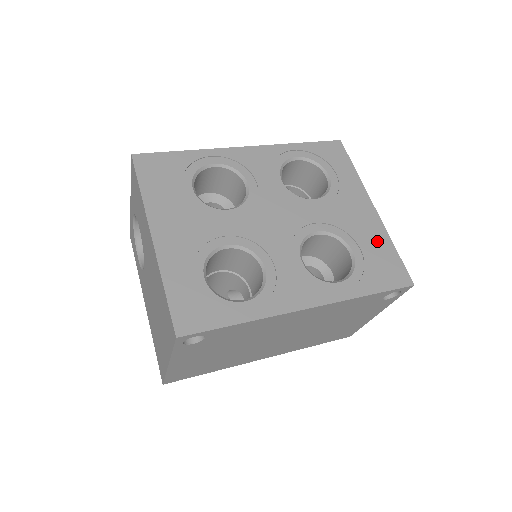
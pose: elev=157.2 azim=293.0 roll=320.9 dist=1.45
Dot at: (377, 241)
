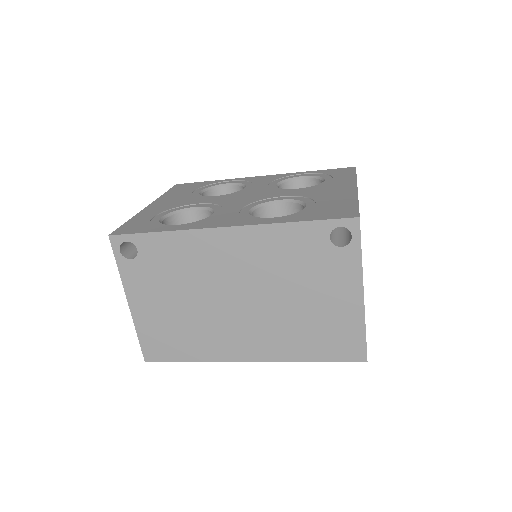
Dot at: (340, 200)
